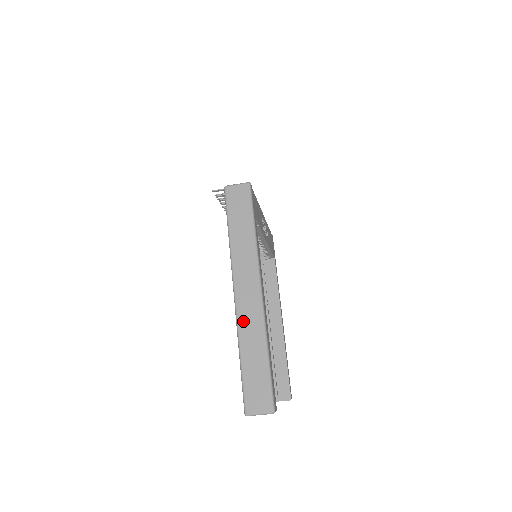
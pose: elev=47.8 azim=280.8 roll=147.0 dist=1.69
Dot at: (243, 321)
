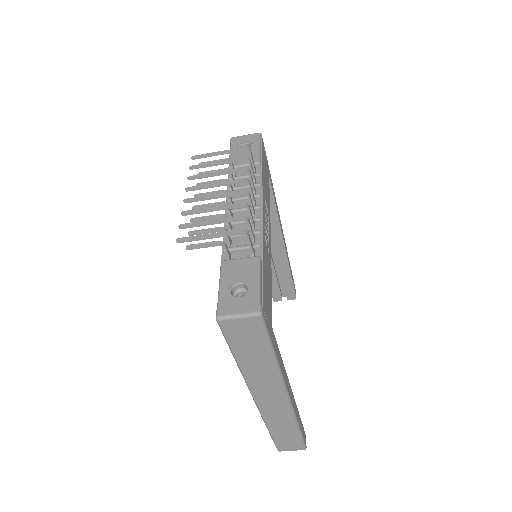
Dot at: (269, 416)
